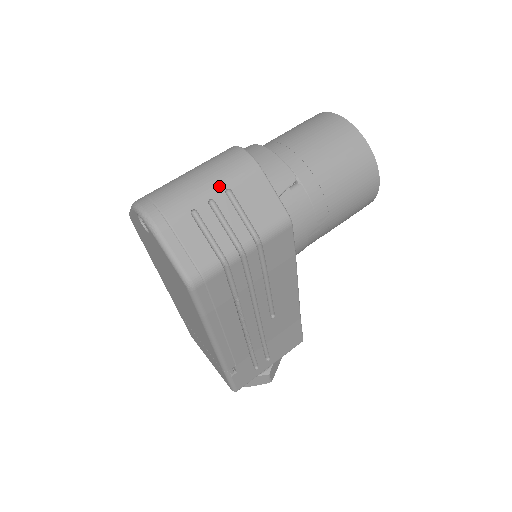
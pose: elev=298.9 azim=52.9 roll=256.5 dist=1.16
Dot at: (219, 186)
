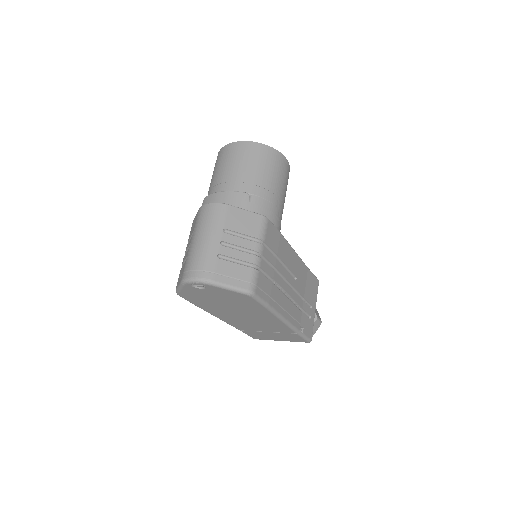
Dot at: (218, 232)
